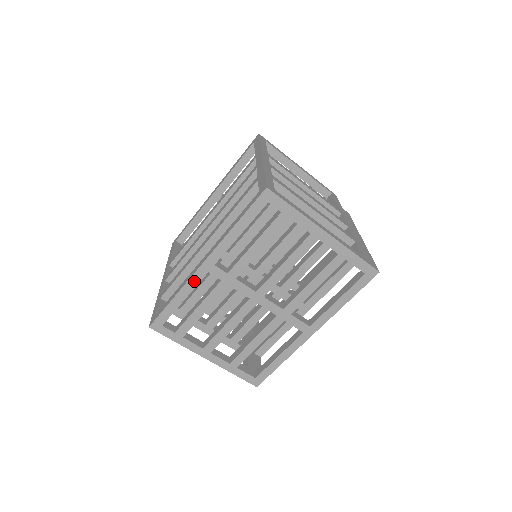
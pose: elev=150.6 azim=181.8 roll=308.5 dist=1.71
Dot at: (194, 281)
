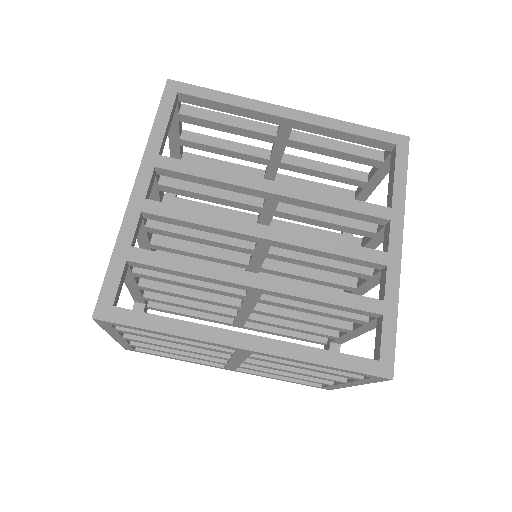
Dot at: (211, 344)
